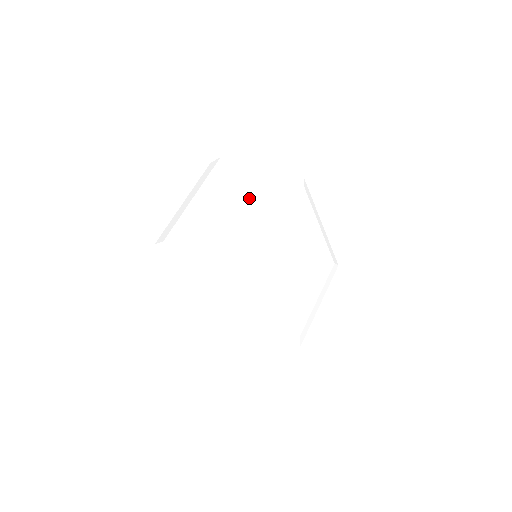
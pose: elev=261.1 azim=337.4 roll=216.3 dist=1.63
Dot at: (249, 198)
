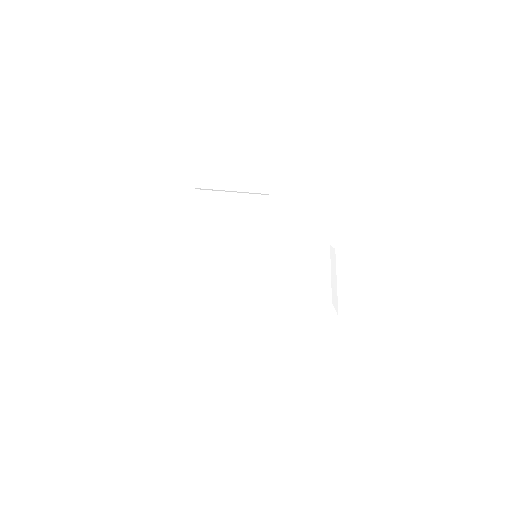
Dot at: (273, 214)
